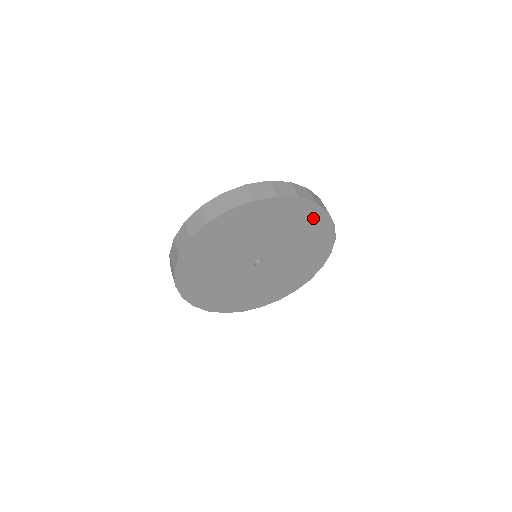
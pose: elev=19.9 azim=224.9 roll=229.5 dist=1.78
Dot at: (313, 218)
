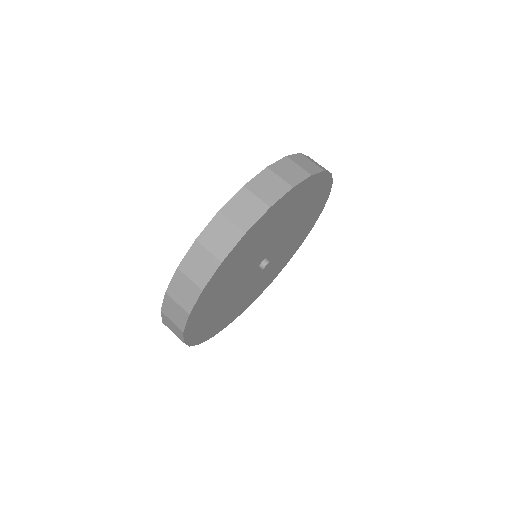
Dot at: (321, 192)
